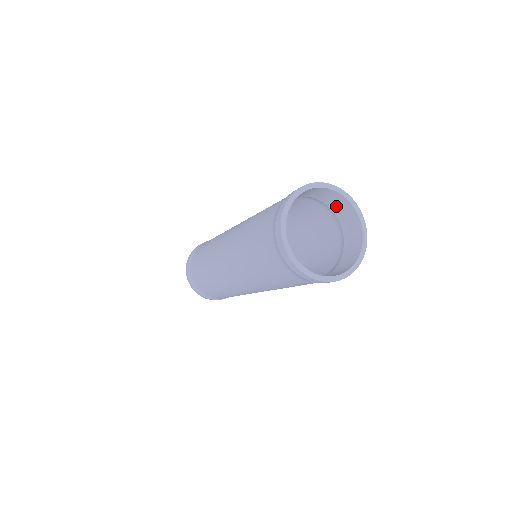
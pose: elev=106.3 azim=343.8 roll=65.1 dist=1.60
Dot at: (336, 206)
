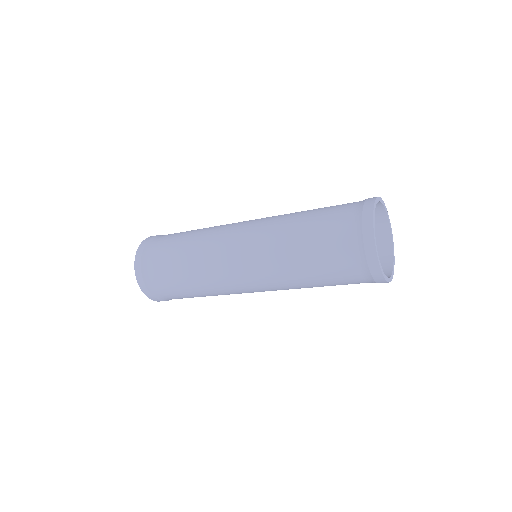
Dot at: occluded
